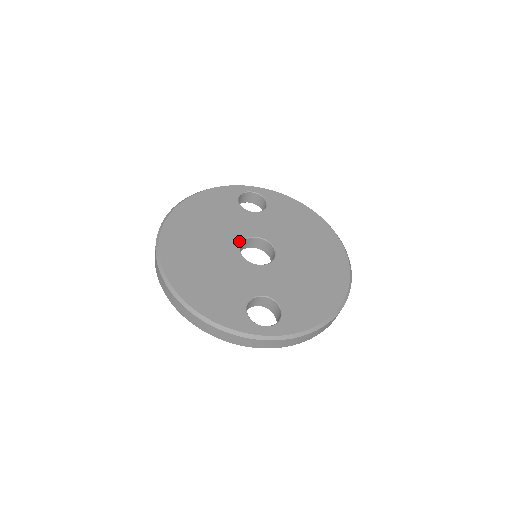
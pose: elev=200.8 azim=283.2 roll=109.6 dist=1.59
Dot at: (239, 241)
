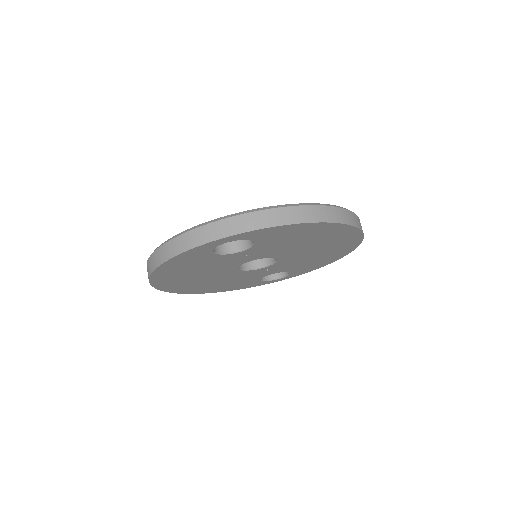
Dot at: occluded
